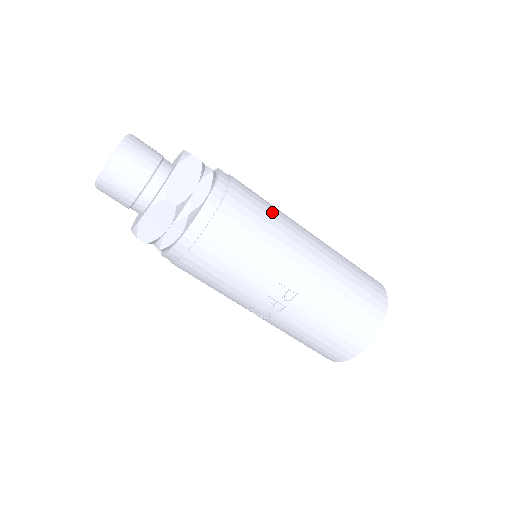
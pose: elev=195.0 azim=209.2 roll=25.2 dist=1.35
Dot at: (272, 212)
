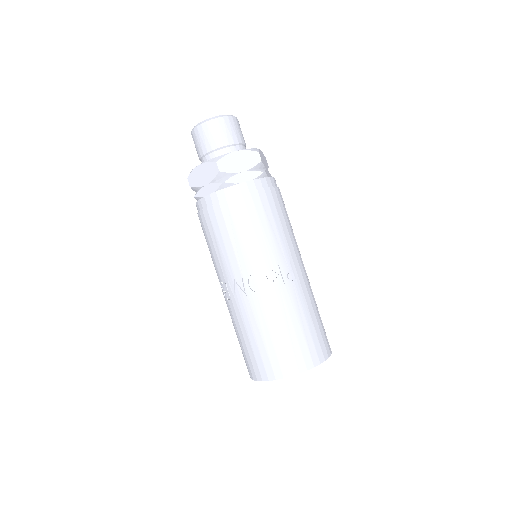
Dot at: occluded
